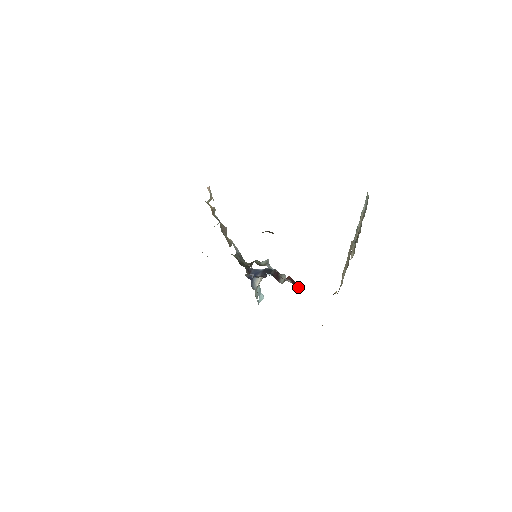
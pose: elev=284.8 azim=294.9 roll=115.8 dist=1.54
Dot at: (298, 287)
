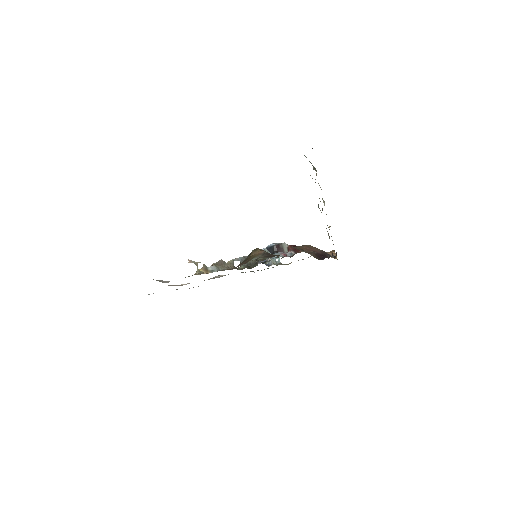
Dot at: occluded
